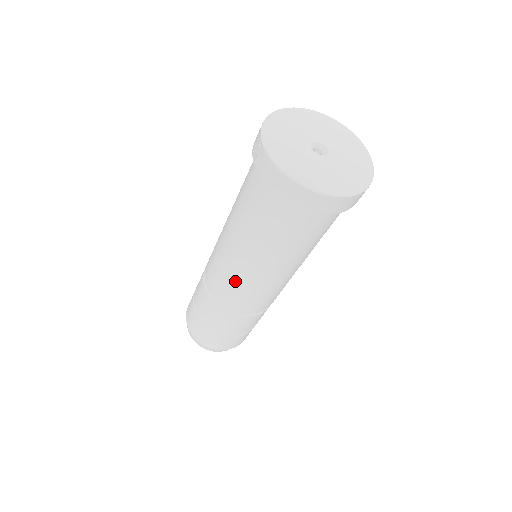
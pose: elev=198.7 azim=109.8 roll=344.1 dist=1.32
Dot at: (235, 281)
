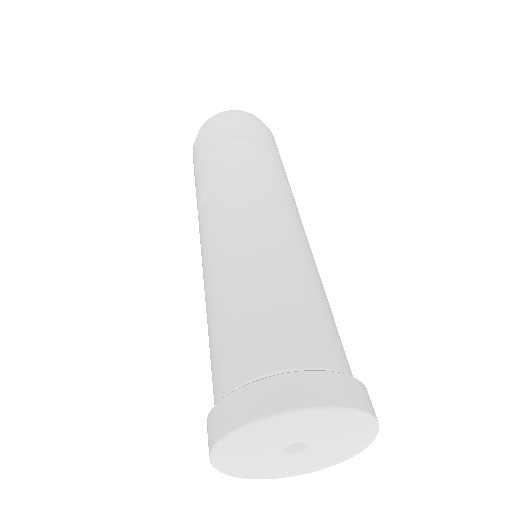
Dot at: occluded
